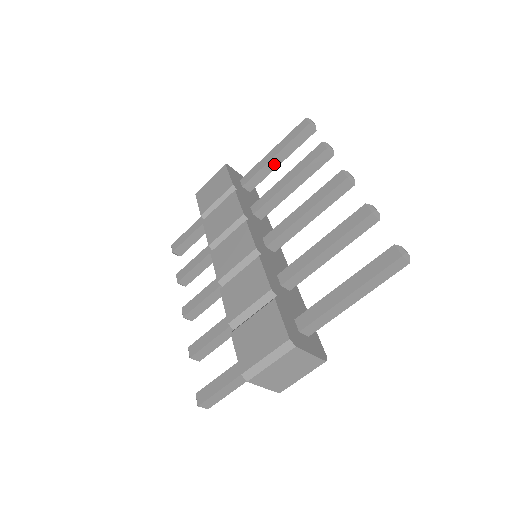
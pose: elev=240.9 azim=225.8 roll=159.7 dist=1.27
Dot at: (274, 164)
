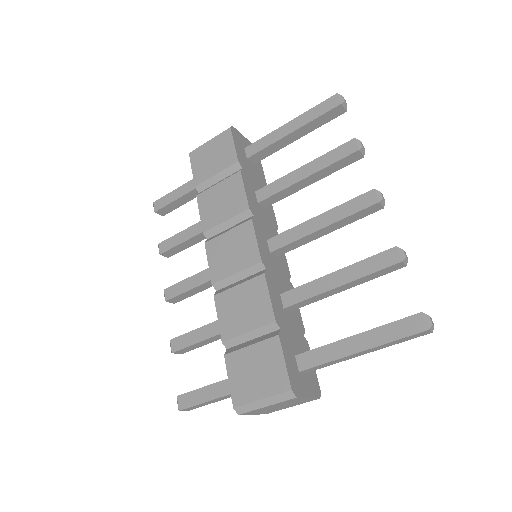
Dot at: (289, 140)
